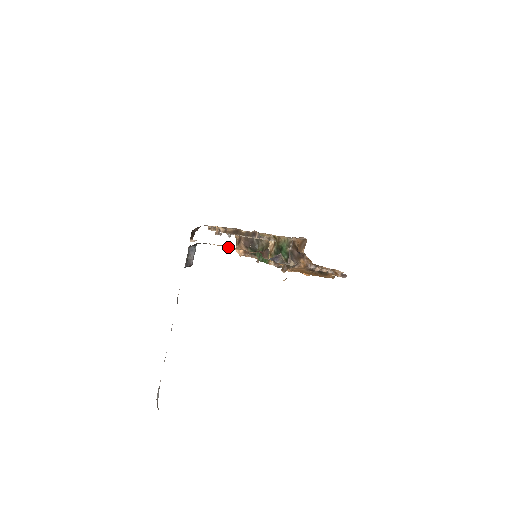
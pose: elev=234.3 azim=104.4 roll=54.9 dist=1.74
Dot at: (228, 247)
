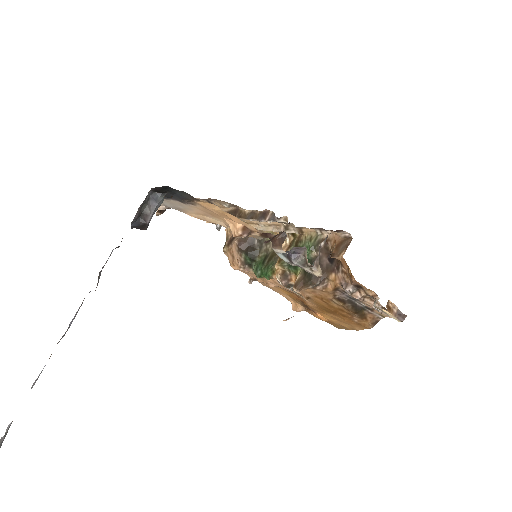
Dot at: (216, 221)
